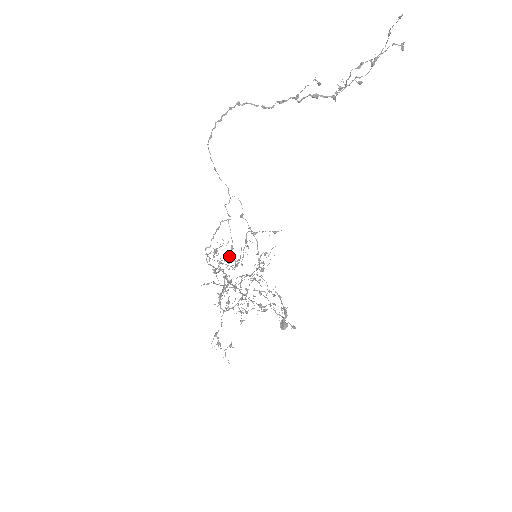
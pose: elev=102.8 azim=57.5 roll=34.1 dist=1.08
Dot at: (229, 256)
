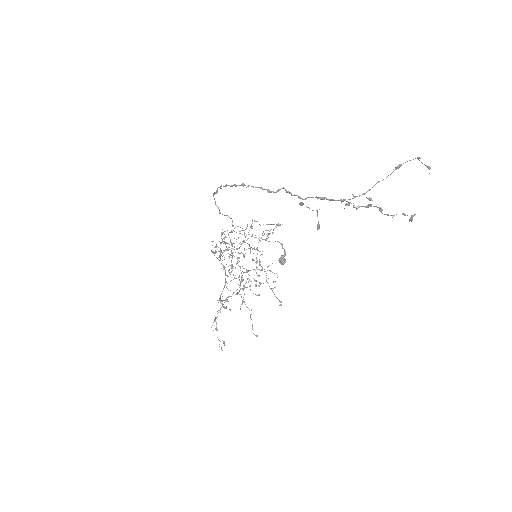
Dot at: occluded
